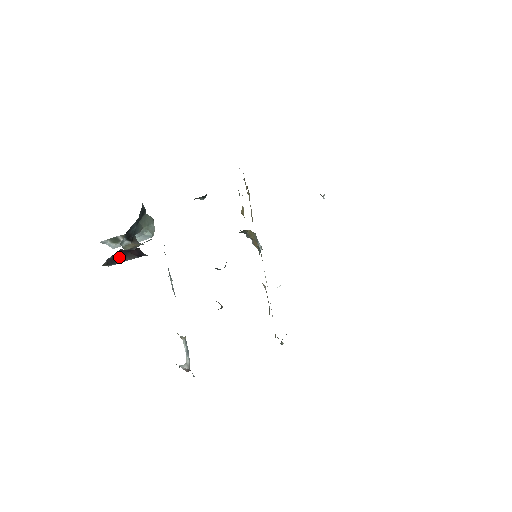
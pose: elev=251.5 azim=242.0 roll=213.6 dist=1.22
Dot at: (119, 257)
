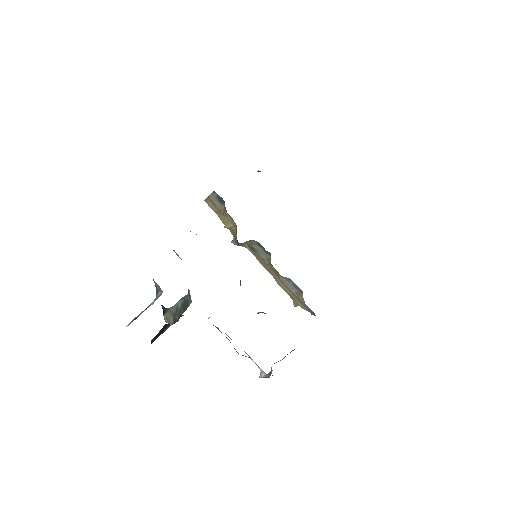
Dot at: (160, 332)
